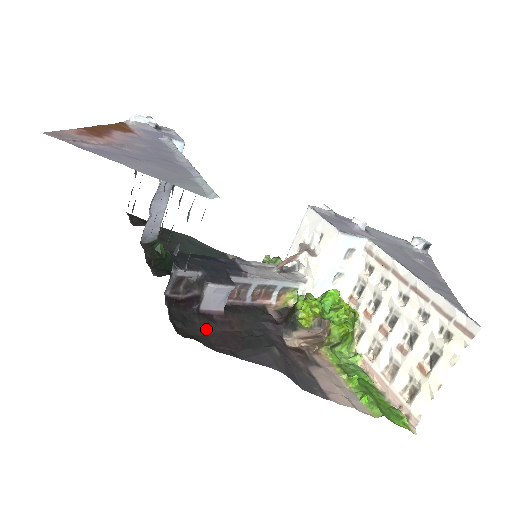
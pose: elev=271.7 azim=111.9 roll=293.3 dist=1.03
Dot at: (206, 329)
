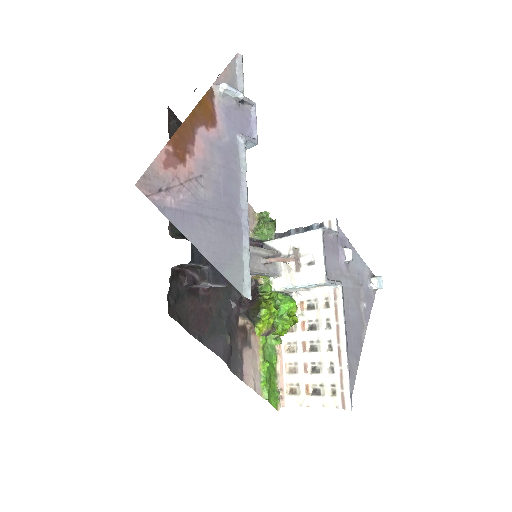
Dot at: (190, 306)
